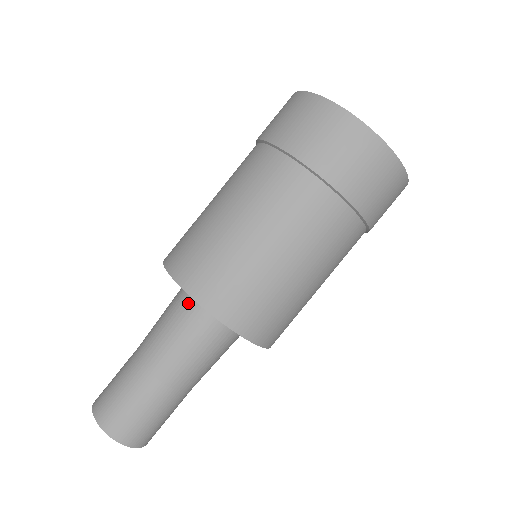
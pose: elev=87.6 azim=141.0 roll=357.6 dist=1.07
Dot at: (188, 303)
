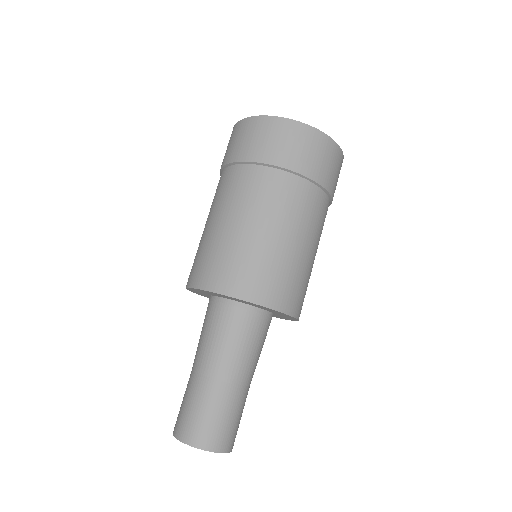
Dot at: (226, 310)
